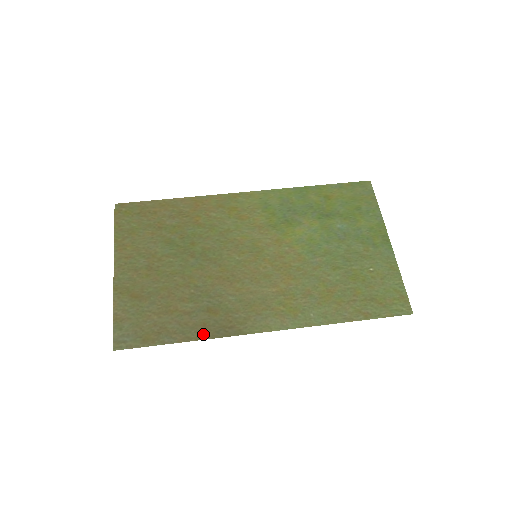
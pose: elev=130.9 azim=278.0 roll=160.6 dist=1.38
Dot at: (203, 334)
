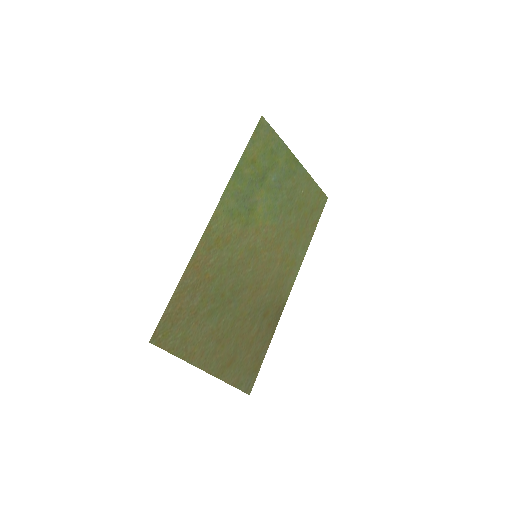
Dot at: (273, 329)
